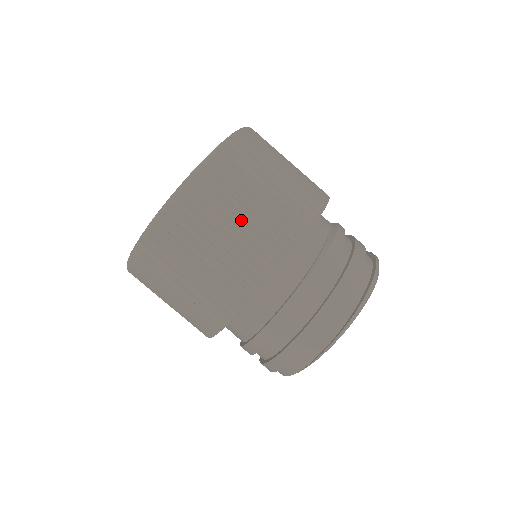
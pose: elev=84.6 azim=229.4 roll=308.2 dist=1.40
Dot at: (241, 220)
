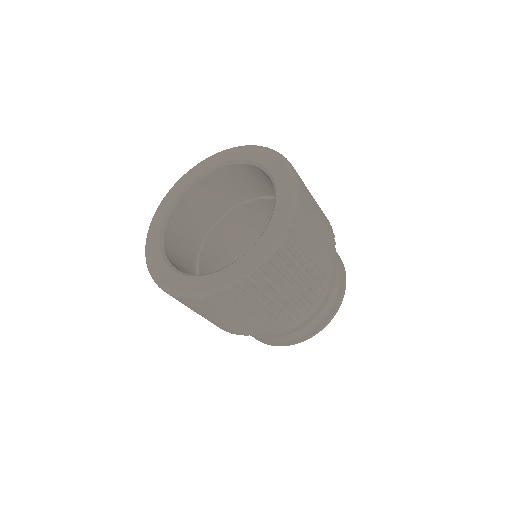
Dot at: occluded
